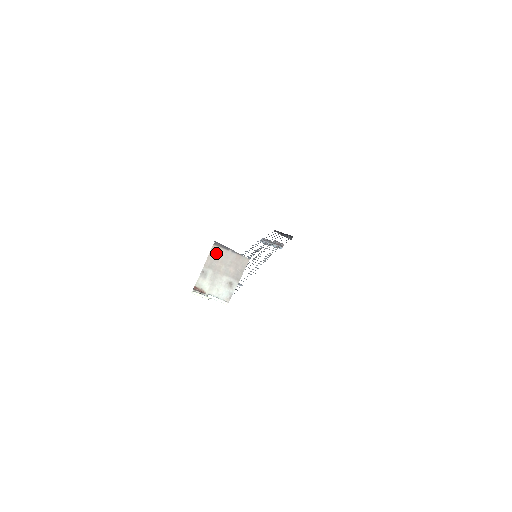
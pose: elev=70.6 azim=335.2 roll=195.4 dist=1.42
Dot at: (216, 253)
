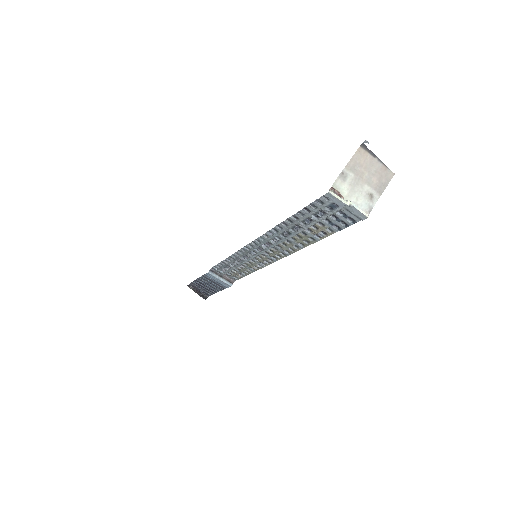
Dot at: (361, 156)
